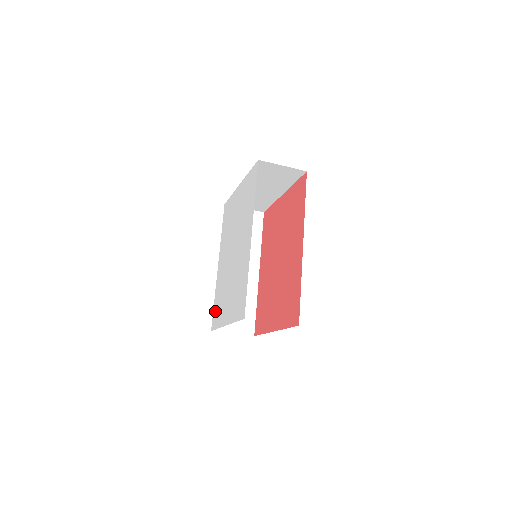
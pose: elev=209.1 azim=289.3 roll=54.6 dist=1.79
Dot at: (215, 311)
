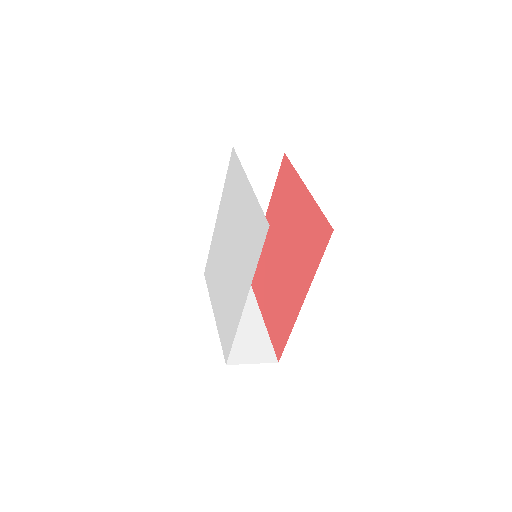
Dot at: (209, 266)
